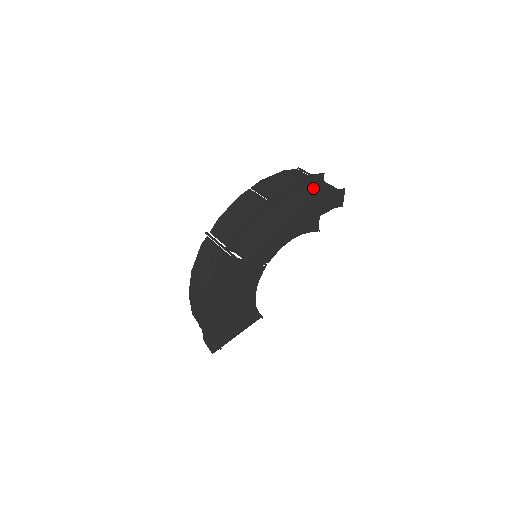
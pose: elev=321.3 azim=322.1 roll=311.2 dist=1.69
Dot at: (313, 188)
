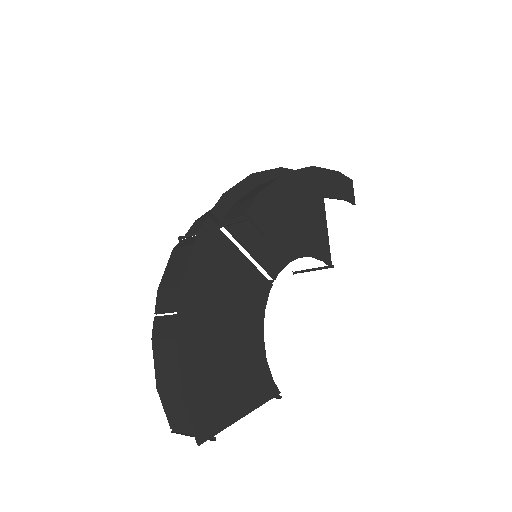
Dot at: occluded
